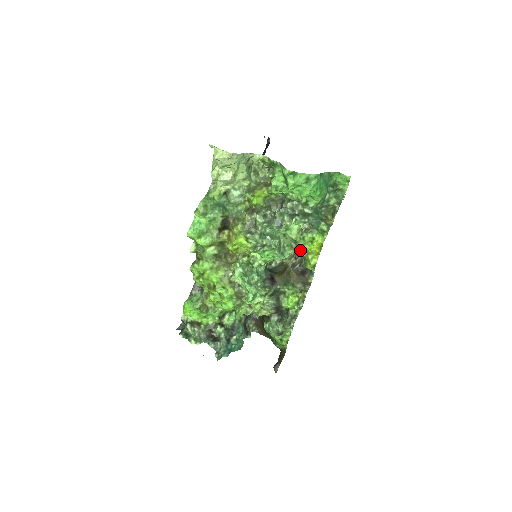
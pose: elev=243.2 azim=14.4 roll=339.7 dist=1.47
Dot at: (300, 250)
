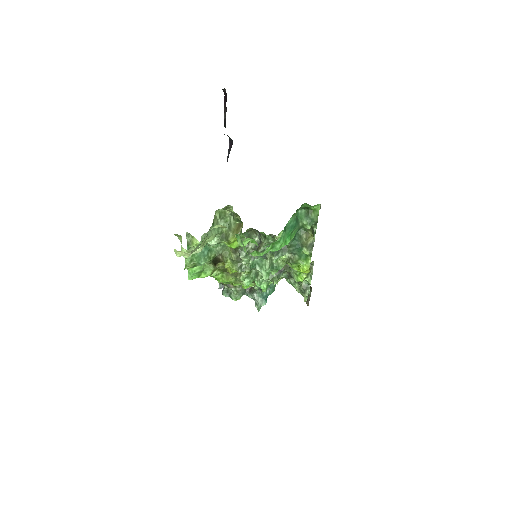
Dot at: occluded
